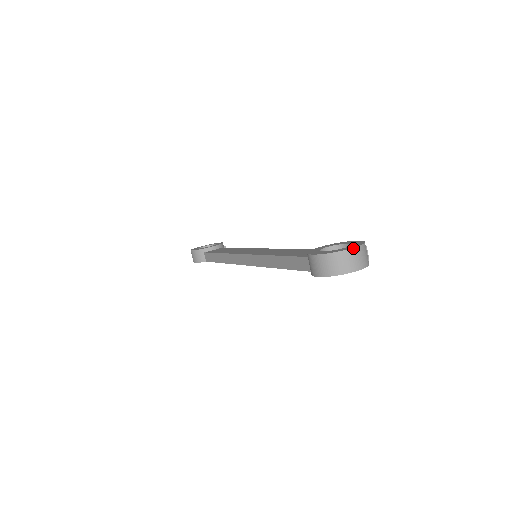
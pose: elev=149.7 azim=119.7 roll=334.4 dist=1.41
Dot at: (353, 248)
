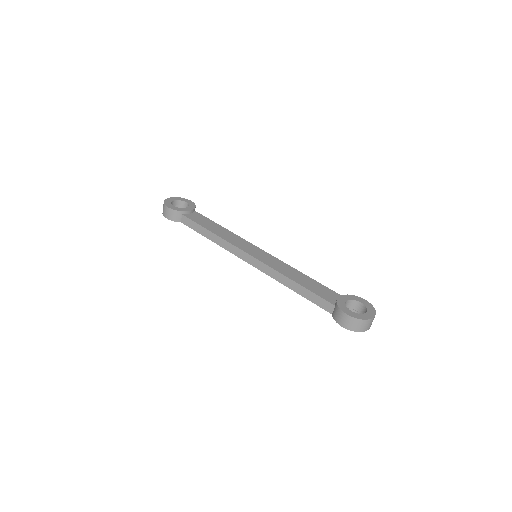
Dot at: (373, 317)
